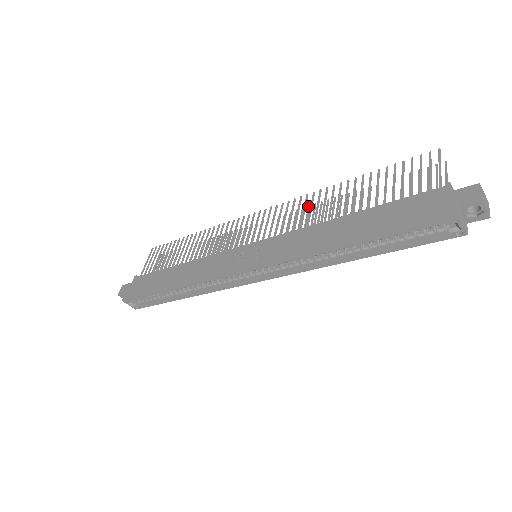
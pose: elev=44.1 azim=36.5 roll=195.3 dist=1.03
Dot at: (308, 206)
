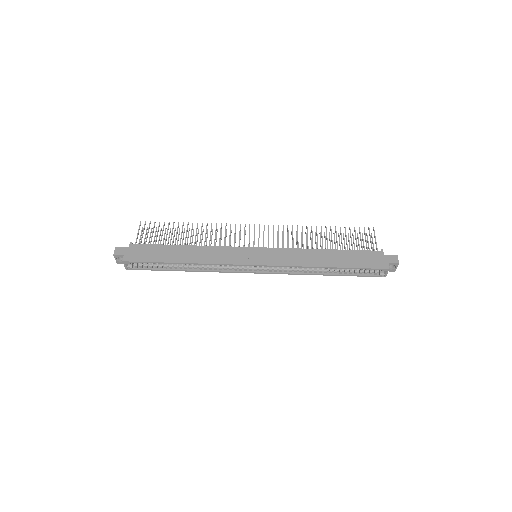
Dot at: occluded
